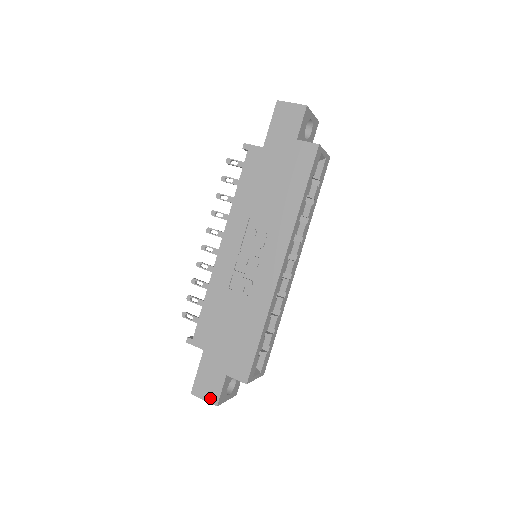
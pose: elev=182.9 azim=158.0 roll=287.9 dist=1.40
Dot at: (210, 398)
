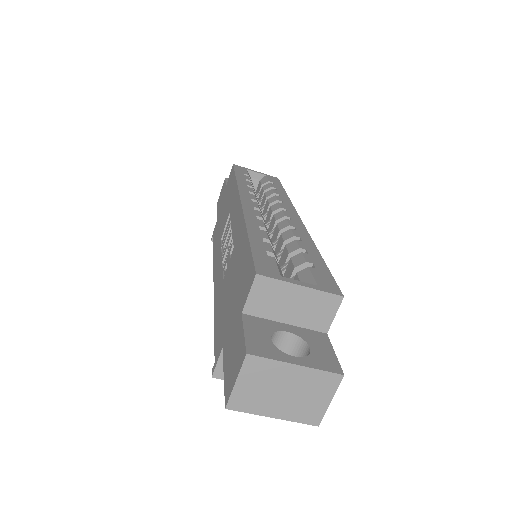
Dot at: (238, 364)
